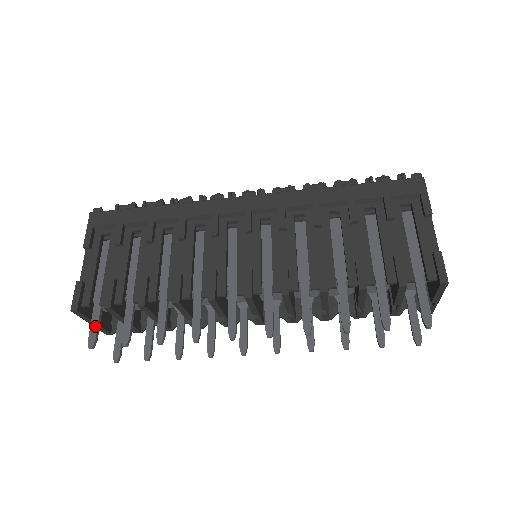
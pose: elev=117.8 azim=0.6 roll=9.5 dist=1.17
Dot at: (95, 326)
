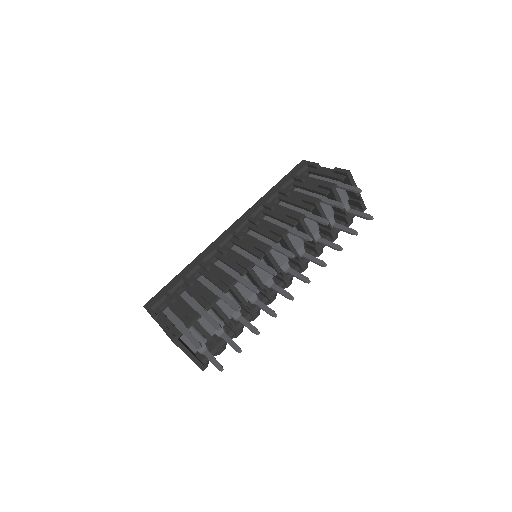
Dot at: (193, 338)
